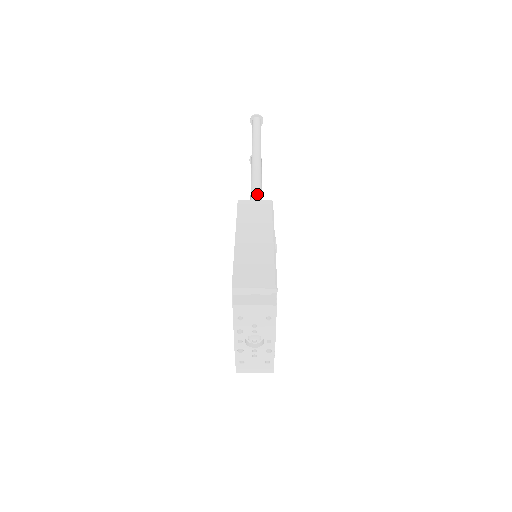
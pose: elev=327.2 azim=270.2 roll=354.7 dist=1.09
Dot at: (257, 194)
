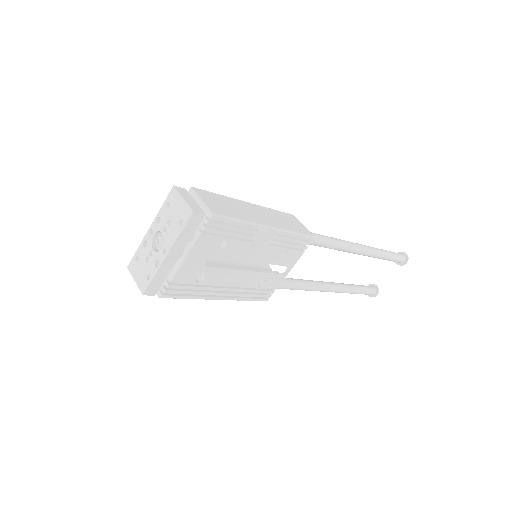
Dot at: (315, 234)
